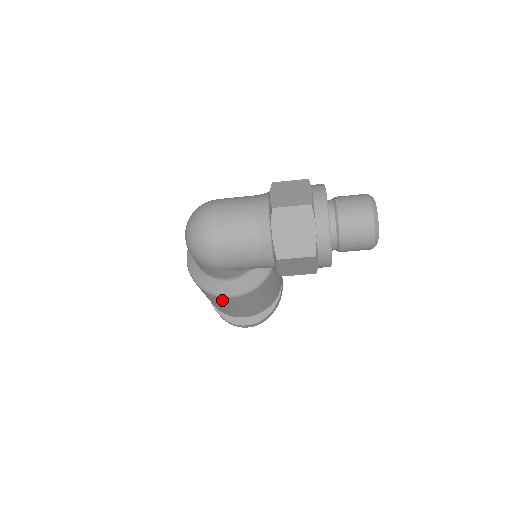
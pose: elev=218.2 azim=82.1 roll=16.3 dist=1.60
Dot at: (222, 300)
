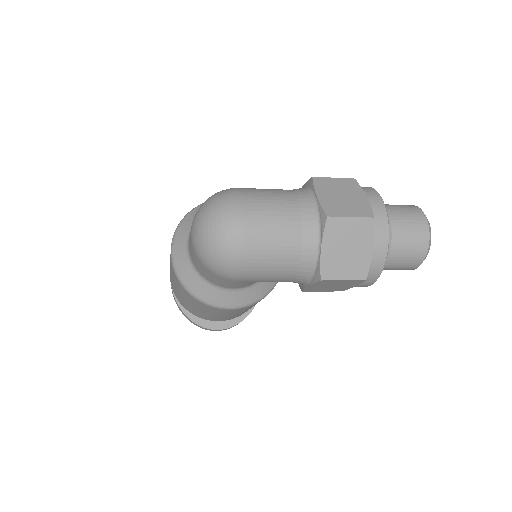
Dot at: (214, 310)
